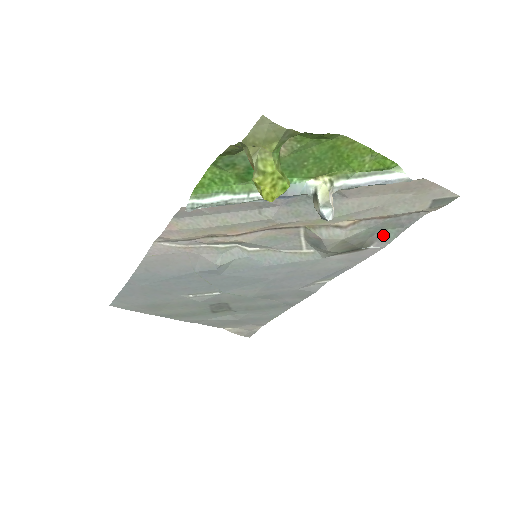
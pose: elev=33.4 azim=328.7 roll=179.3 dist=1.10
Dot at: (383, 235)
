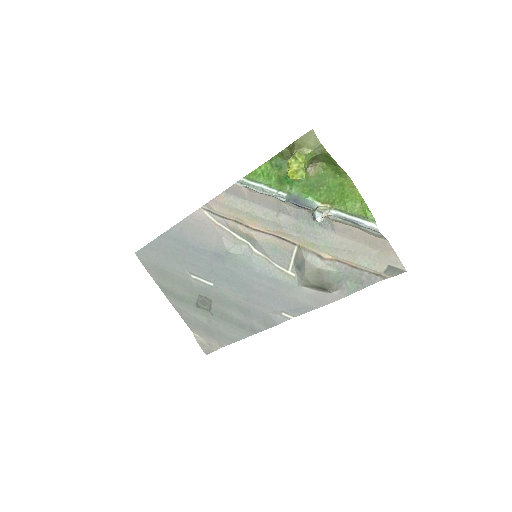
Dot at: (347, 286)
